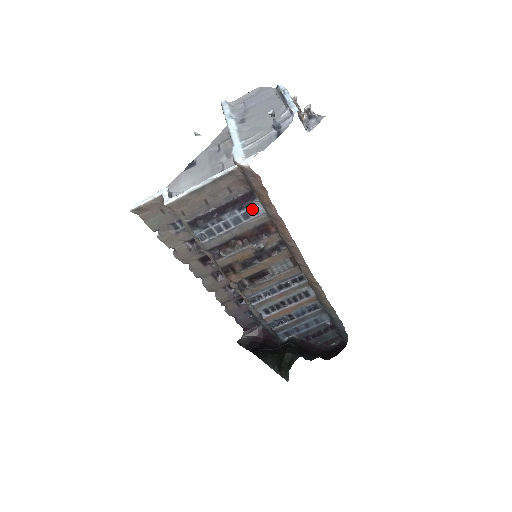
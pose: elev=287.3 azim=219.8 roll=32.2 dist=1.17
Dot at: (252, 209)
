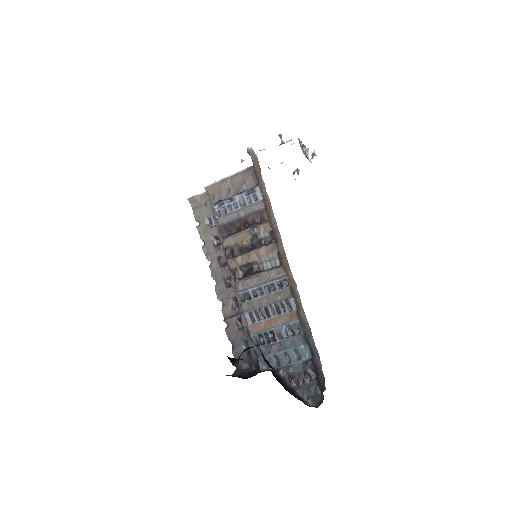
Dot at: (254, 195)
